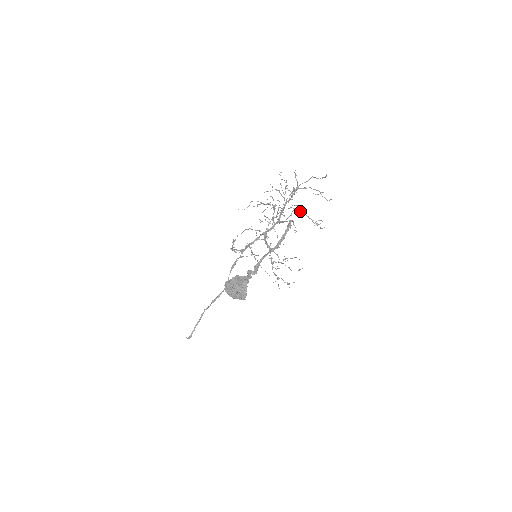
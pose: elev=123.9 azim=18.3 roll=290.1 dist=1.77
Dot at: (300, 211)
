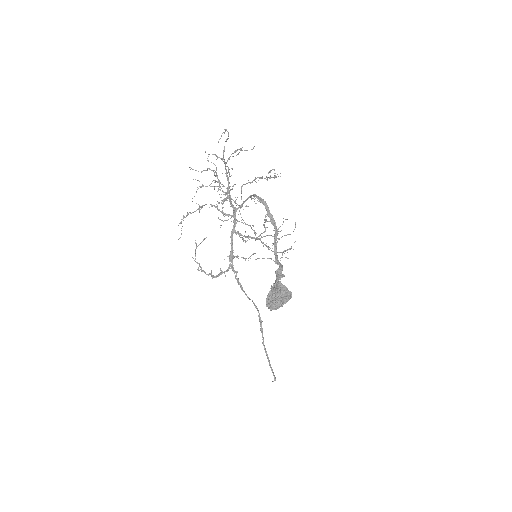
Dot at: (253, 180)
